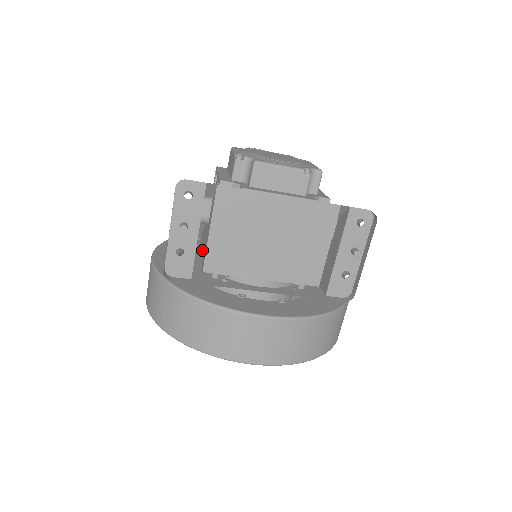
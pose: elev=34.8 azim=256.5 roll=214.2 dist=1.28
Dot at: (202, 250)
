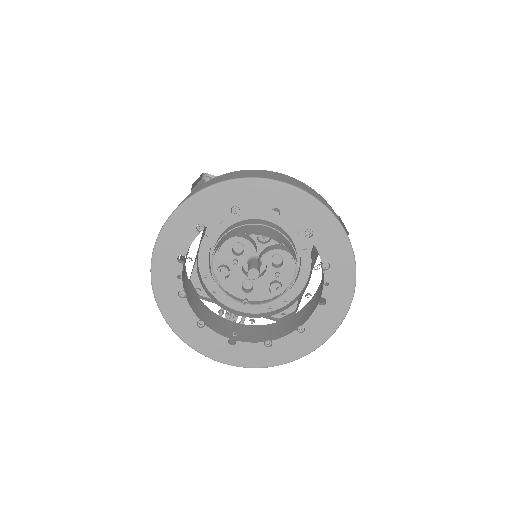
Dot at: occluded
